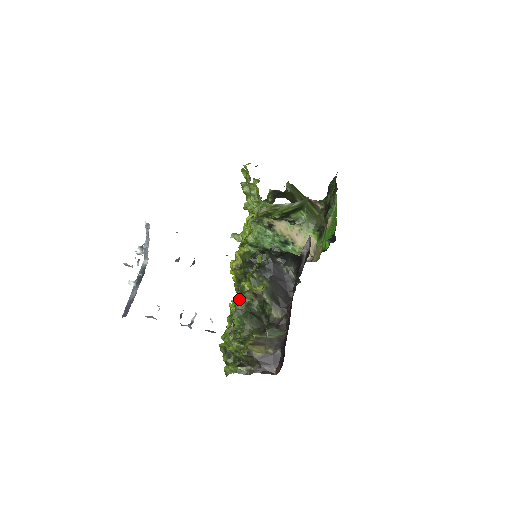
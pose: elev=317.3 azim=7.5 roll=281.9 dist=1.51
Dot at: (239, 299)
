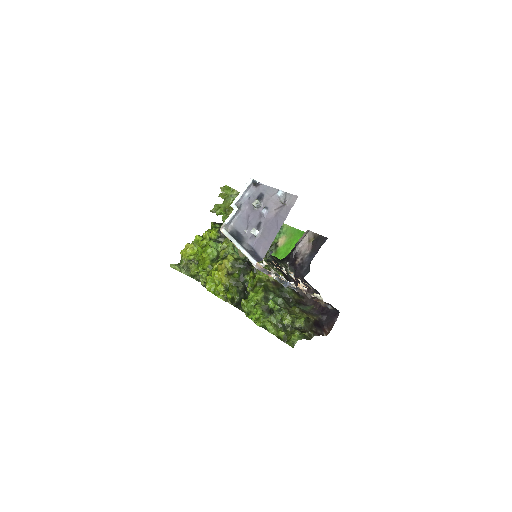
Dot at: (264, 287)
